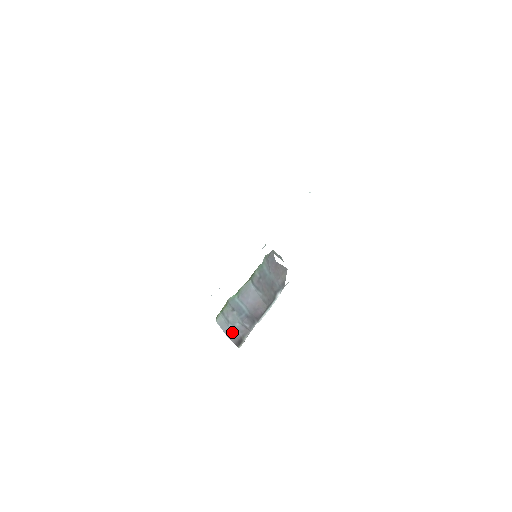
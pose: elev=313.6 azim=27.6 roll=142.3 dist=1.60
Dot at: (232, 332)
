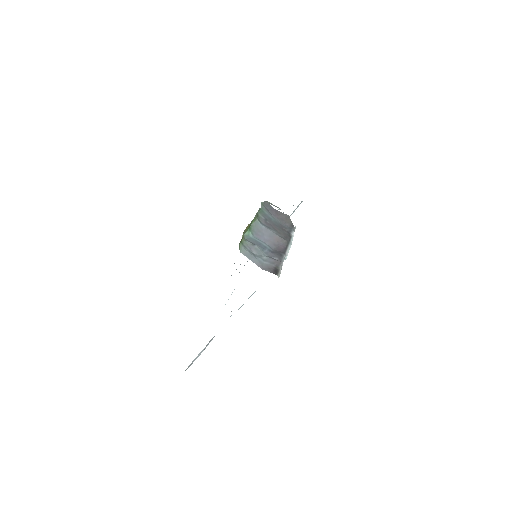
Dot at: (263, 264)
